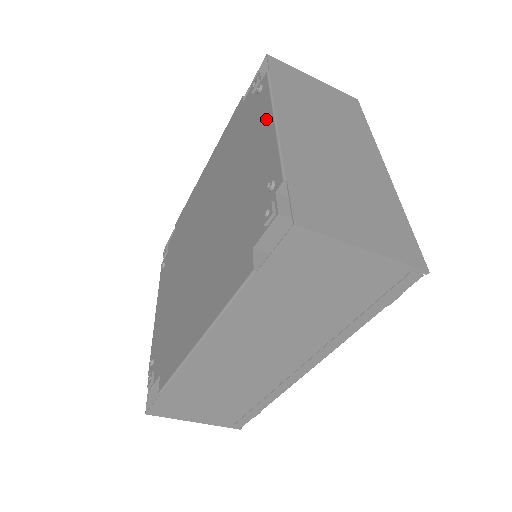
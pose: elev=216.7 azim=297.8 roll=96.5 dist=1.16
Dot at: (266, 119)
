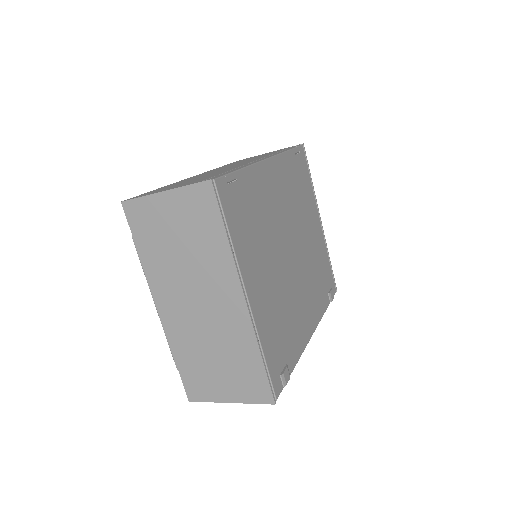
Dot at: occluded
